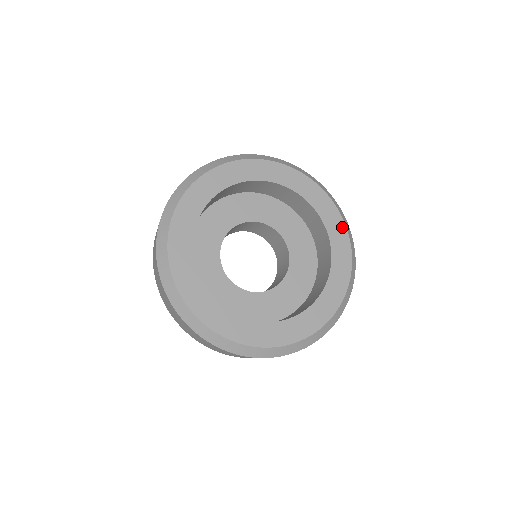
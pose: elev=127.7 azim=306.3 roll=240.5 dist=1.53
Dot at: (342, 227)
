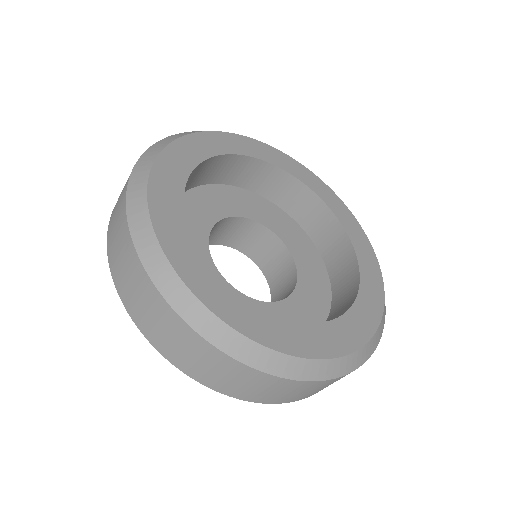
Dot at: (301, 167)
